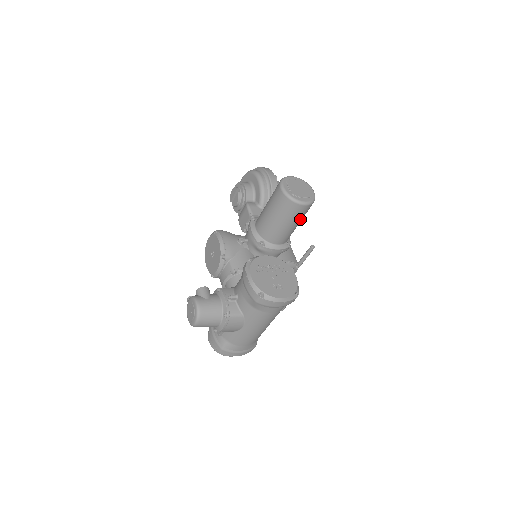
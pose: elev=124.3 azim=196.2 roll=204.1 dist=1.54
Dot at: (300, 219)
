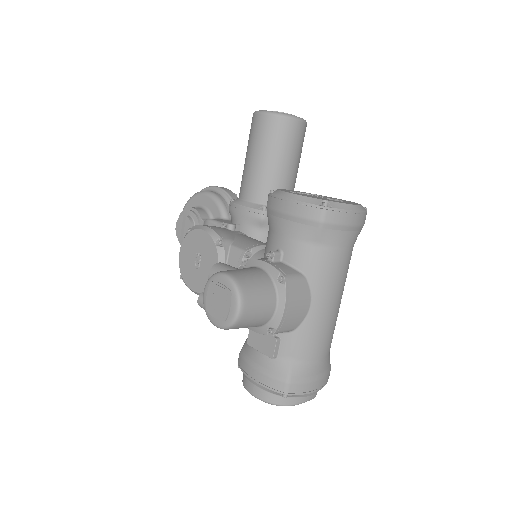
Dot at: (299, 154)
